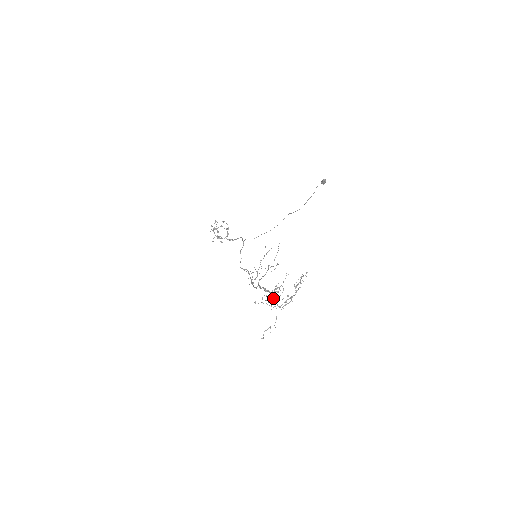
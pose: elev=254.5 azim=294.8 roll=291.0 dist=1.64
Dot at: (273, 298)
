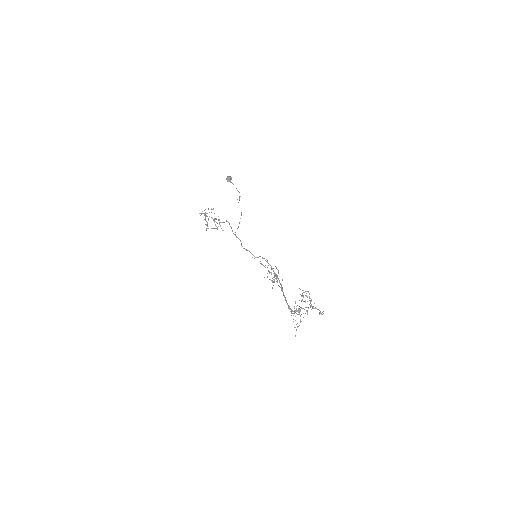
Dot at: (300, 316)
